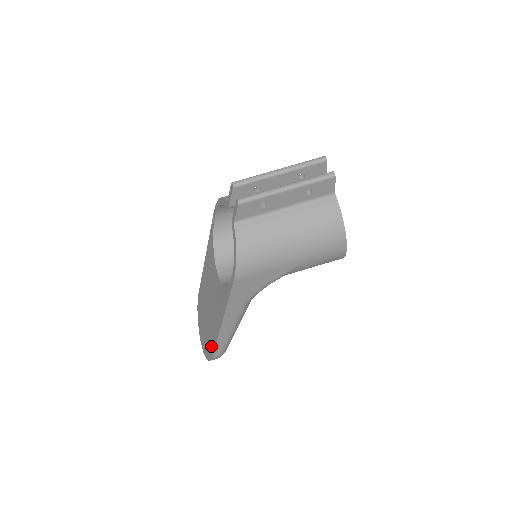
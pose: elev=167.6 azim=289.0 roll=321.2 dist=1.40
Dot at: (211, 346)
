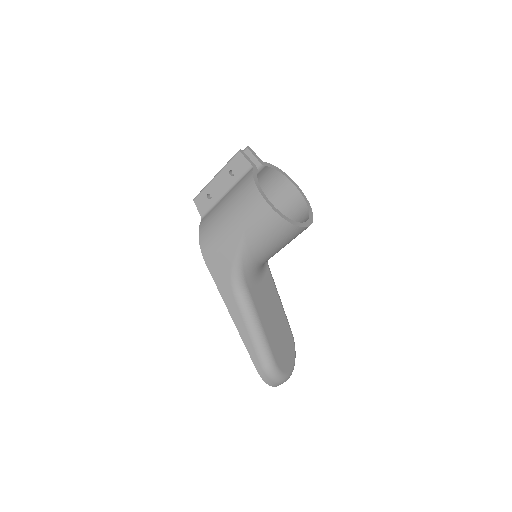
Dot at: occluded
